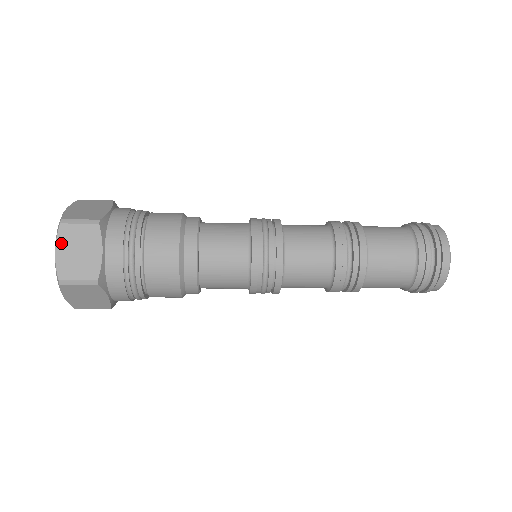
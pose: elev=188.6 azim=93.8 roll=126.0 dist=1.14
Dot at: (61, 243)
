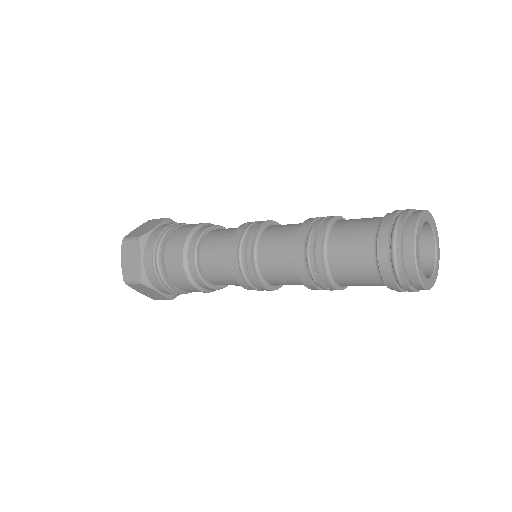
Dot at: (136, 289)
